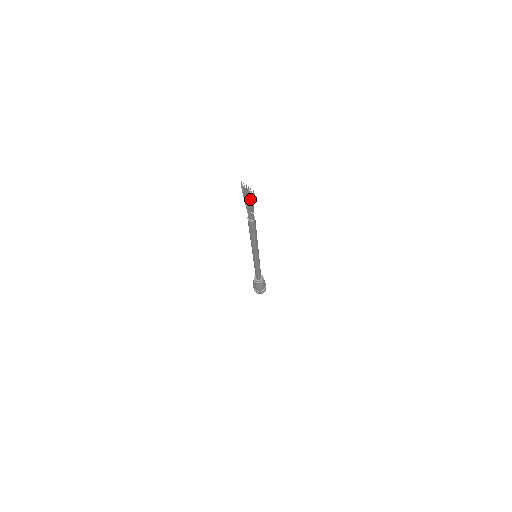
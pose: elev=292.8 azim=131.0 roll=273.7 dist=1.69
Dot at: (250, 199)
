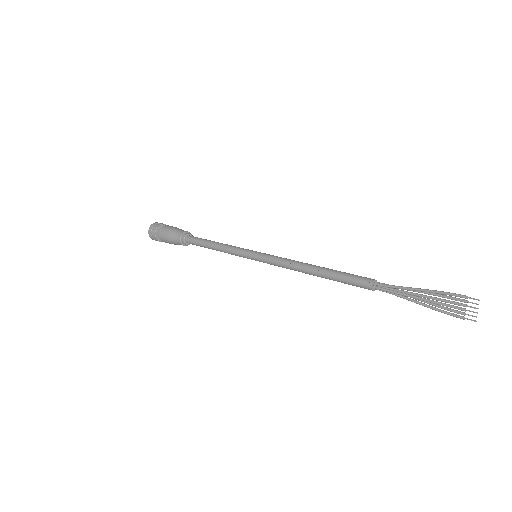
Dot at: (438, 303)
